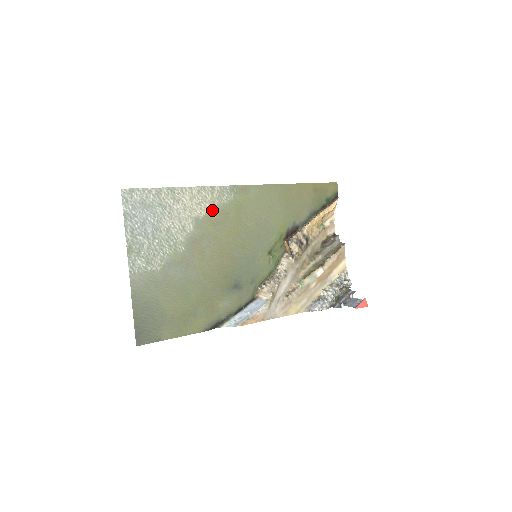
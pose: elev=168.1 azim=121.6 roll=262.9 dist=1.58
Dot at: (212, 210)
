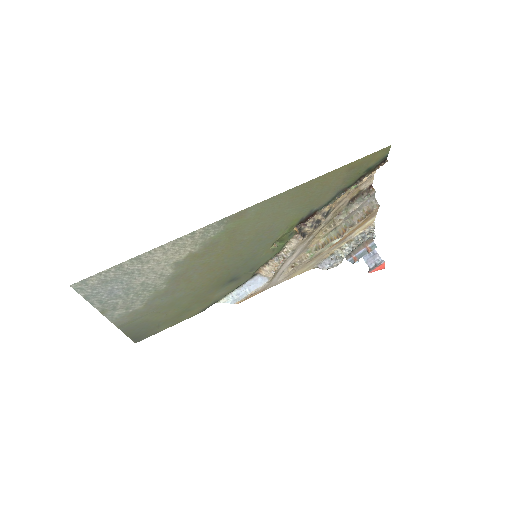
Dot at: (195, 249)
